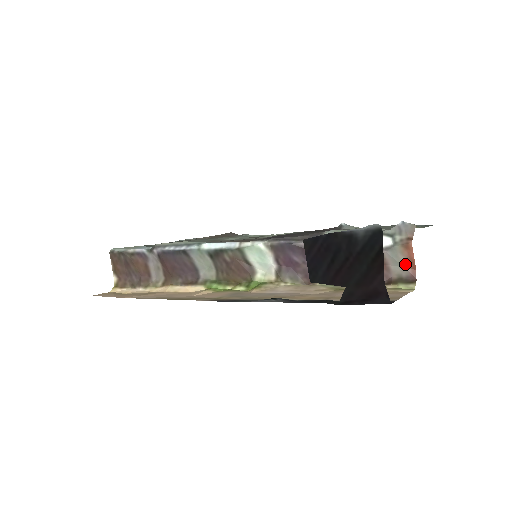
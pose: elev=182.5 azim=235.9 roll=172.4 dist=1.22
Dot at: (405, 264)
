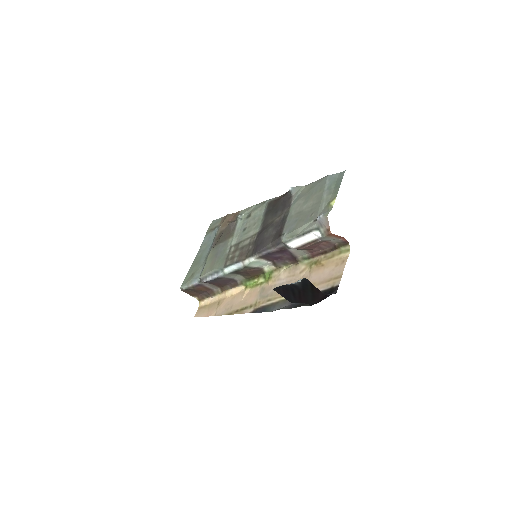
Dot at: (336, 238)
